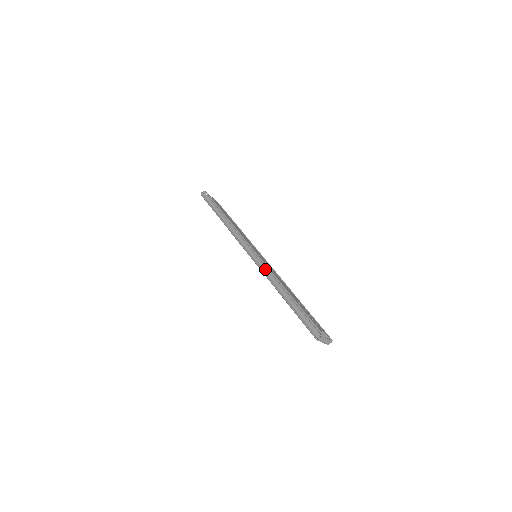
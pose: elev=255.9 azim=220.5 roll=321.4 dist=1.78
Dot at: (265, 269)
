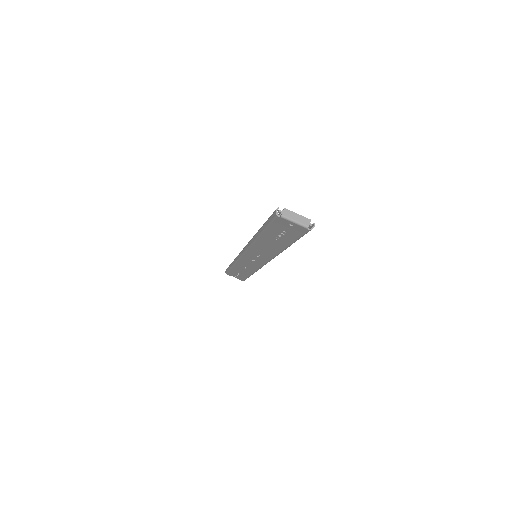
Dot at: occluded
